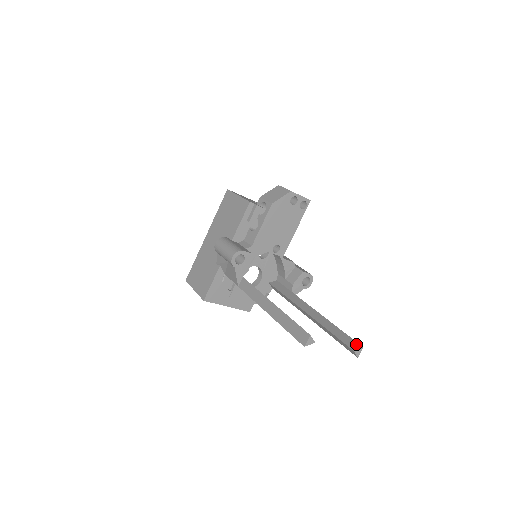
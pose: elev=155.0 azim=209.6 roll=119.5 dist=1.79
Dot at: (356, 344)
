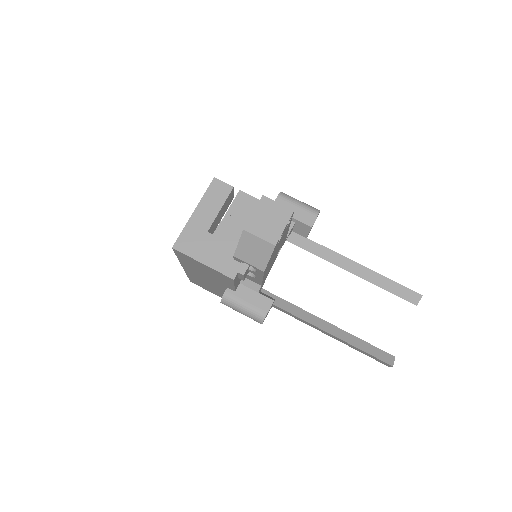
Dot at: (415, 295)
